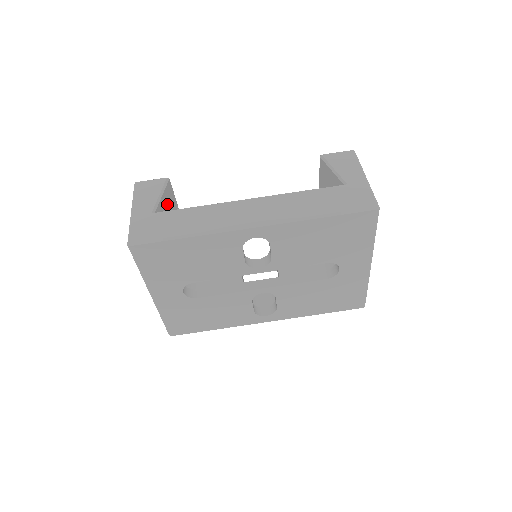
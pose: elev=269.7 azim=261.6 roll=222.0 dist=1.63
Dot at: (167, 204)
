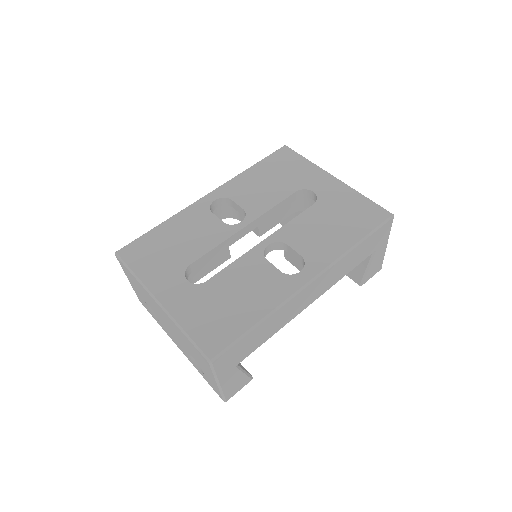
Dot at: occluded
